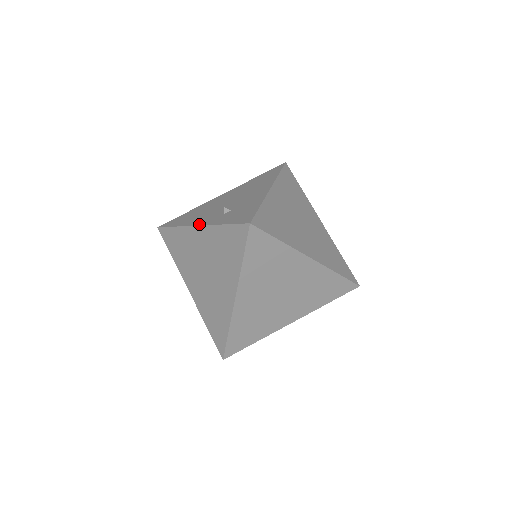
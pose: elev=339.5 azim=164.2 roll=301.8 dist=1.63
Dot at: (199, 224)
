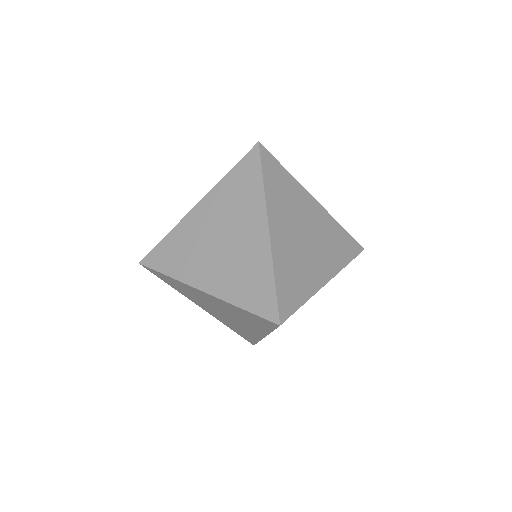
Dot at: occluded
